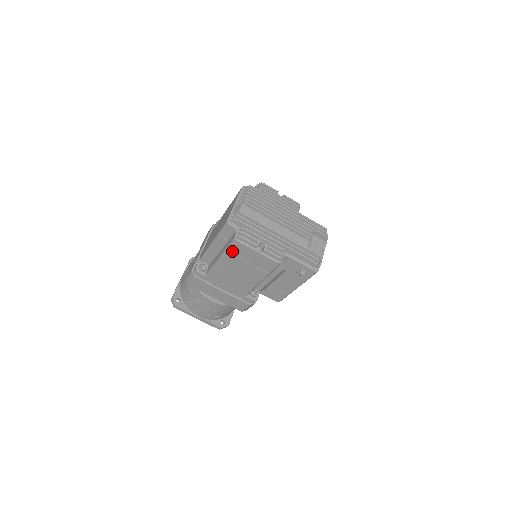
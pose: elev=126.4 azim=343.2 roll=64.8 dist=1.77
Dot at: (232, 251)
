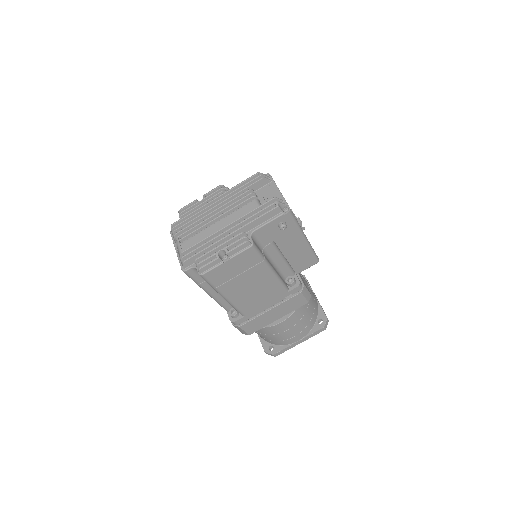
Dot at: (216, 284)
